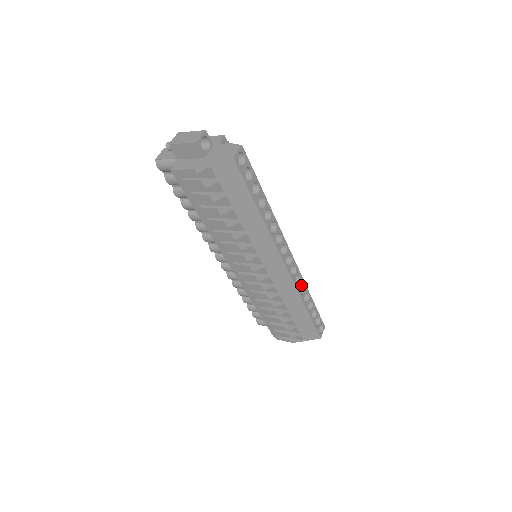
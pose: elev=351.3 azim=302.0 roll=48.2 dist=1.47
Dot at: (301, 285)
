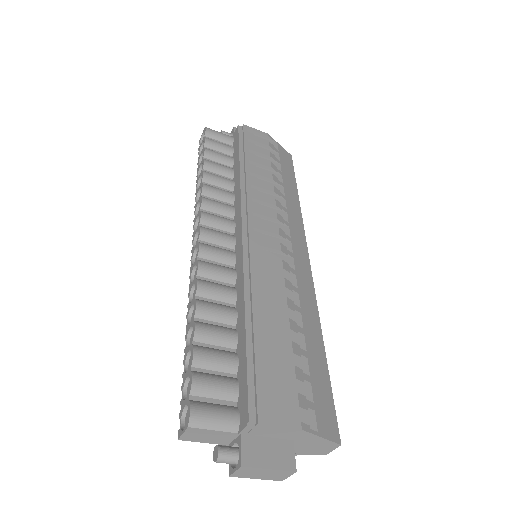
Dot at: occluded
